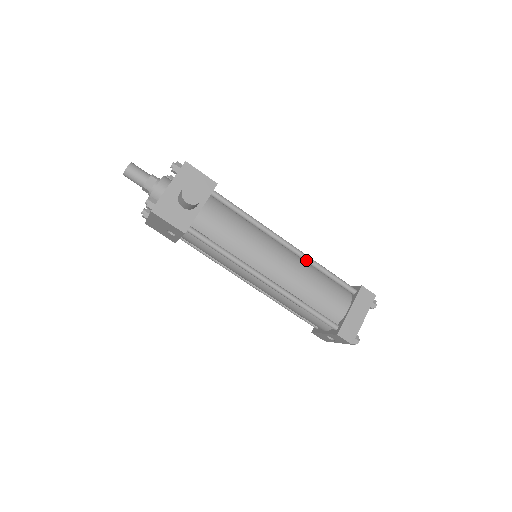
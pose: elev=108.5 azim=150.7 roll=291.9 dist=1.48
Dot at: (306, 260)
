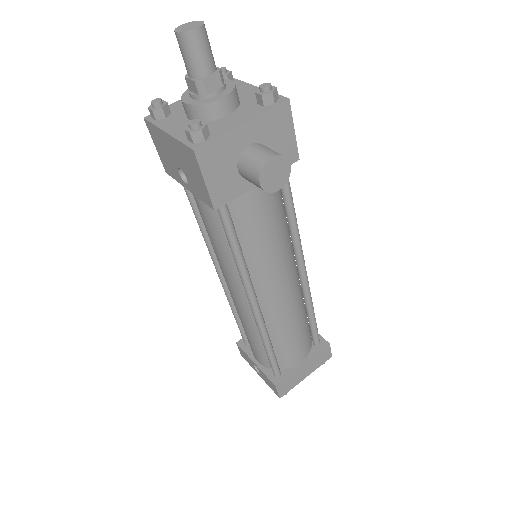
Dot at: (306, 297)
